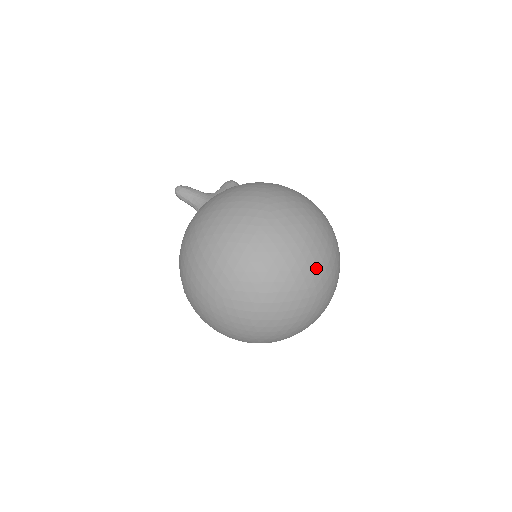
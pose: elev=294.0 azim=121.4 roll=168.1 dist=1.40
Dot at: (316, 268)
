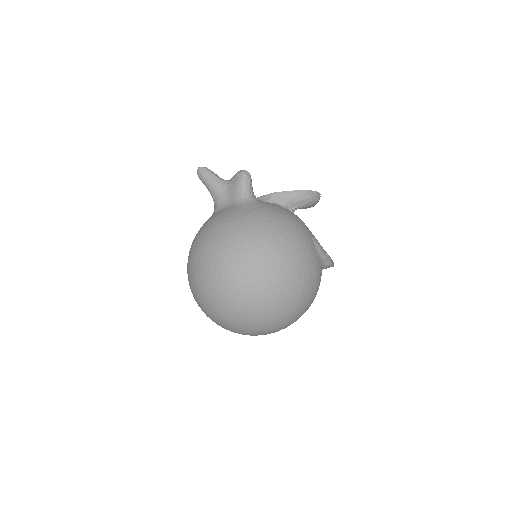
Dot at: (269, 324)
